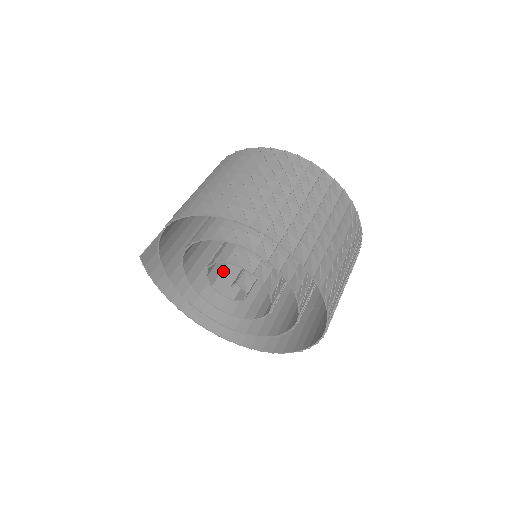
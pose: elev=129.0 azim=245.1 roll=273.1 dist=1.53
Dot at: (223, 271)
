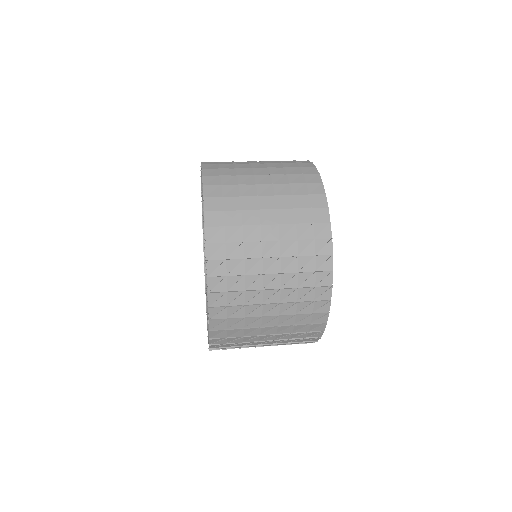
Dot at: occluded
